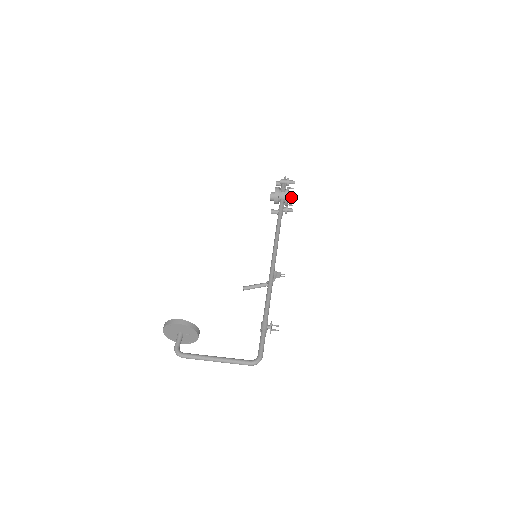
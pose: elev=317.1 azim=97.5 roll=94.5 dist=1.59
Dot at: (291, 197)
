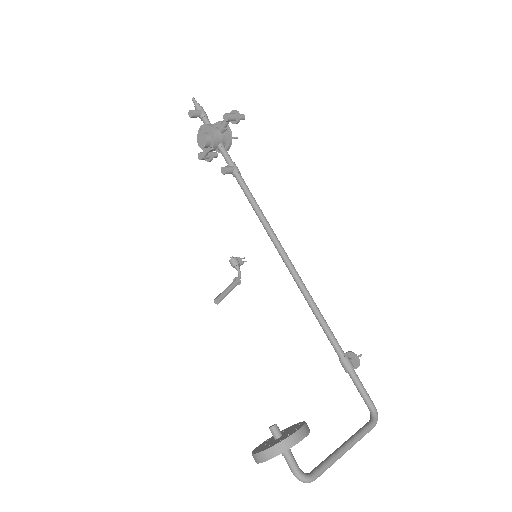
Dot at: occluded
